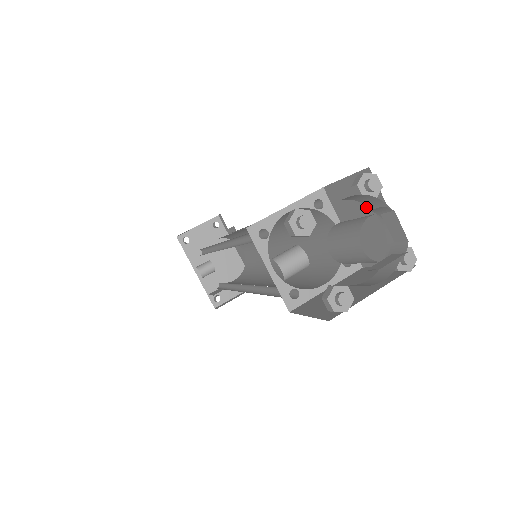
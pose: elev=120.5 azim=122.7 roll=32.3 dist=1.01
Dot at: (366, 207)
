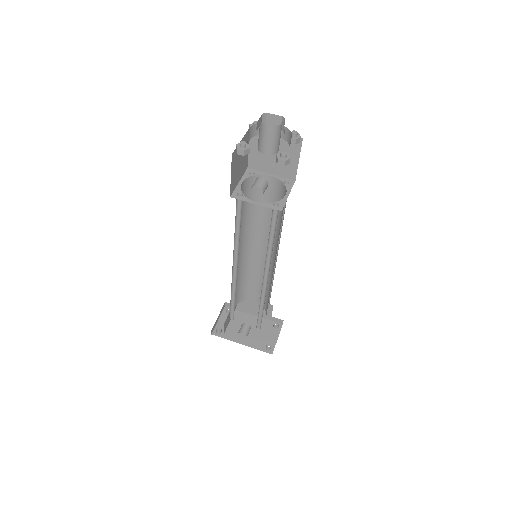
Dot at: occluded
